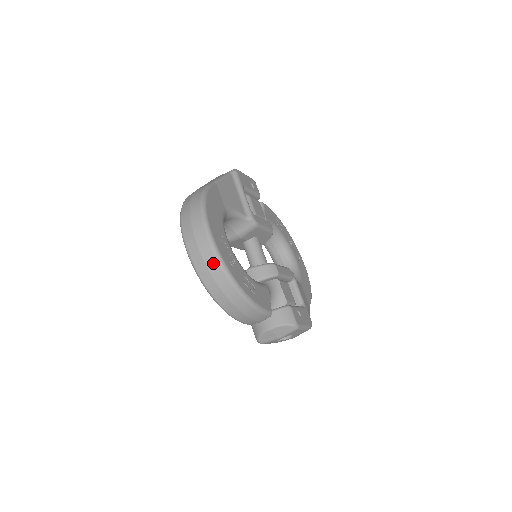
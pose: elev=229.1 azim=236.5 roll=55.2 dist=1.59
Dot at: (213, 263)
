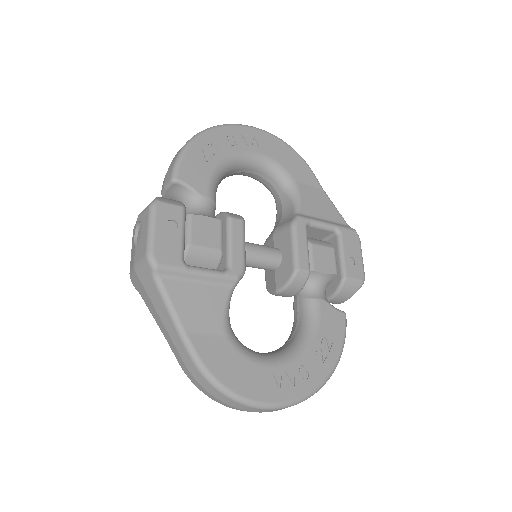
Dot at: (298, 403)
